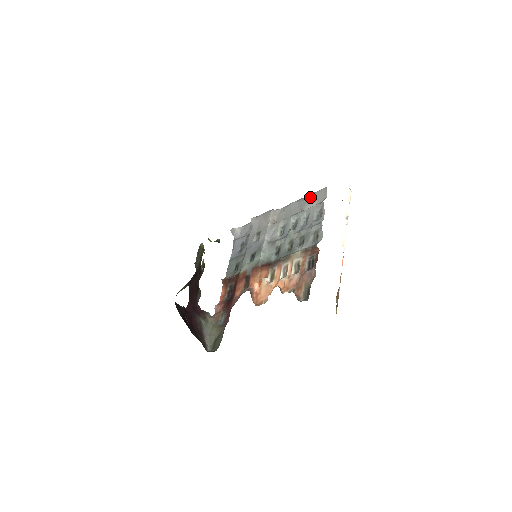
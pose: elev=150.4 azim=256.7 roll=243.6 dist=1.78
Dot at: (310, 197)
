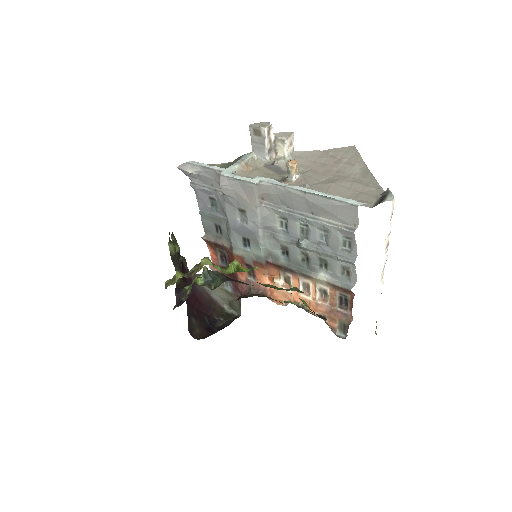
Dot at: (327, 207)
